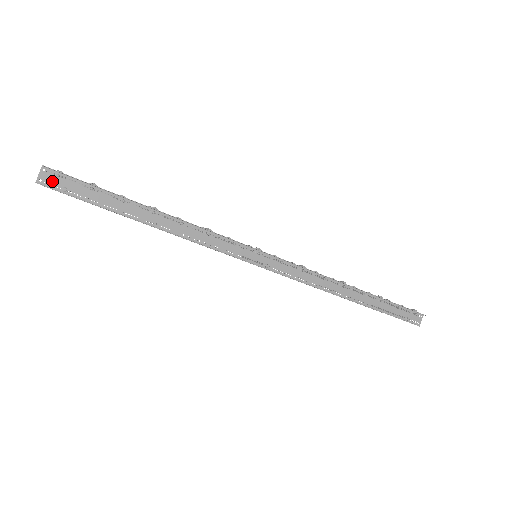
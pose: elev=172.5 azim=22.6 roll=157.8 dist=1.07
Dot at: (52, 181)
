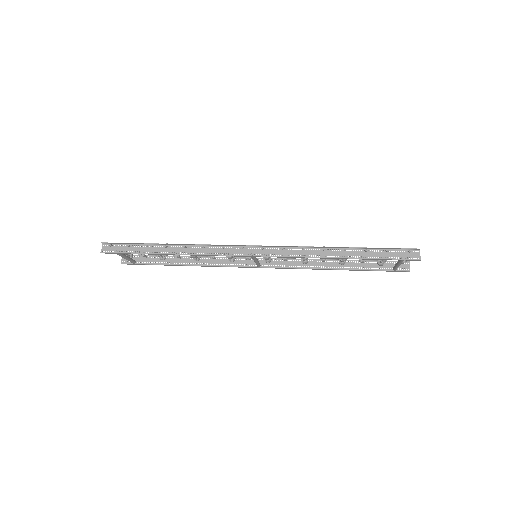
Dot at: (109, 249)
